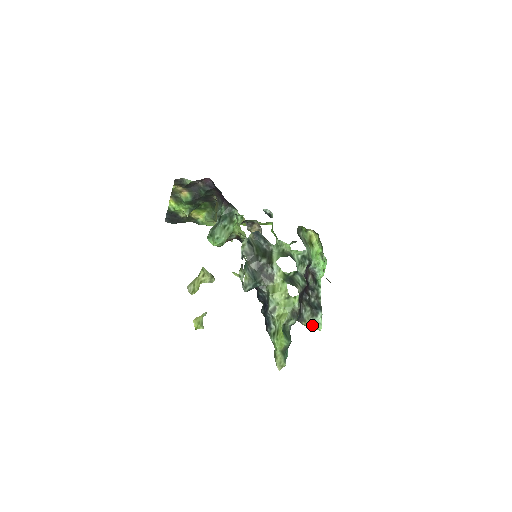
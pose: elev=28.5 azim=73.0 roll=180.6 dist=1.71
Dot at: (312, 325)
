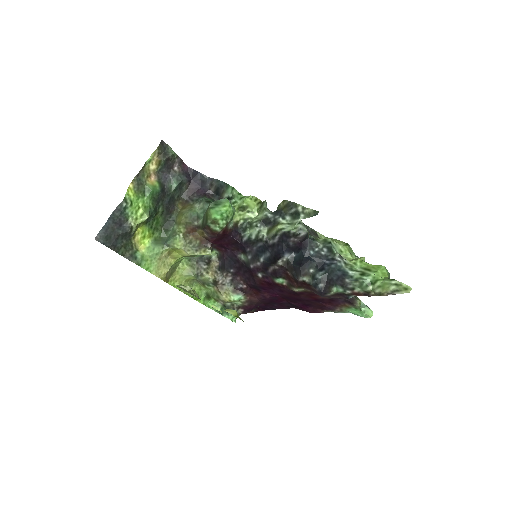
Dot at: (362, 310)
